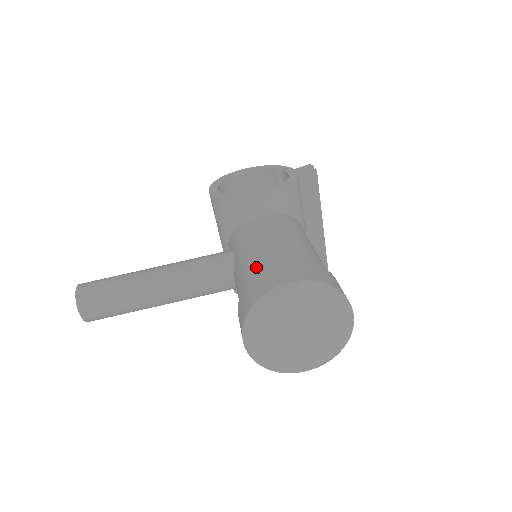
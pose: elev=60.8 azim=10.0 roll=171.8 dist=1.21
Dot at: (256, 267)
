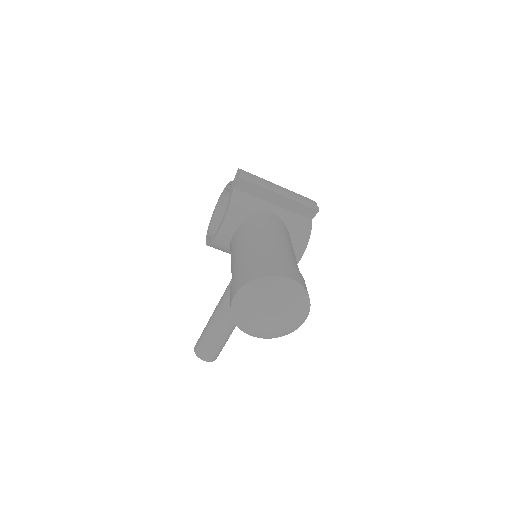
Dot at: occluded
